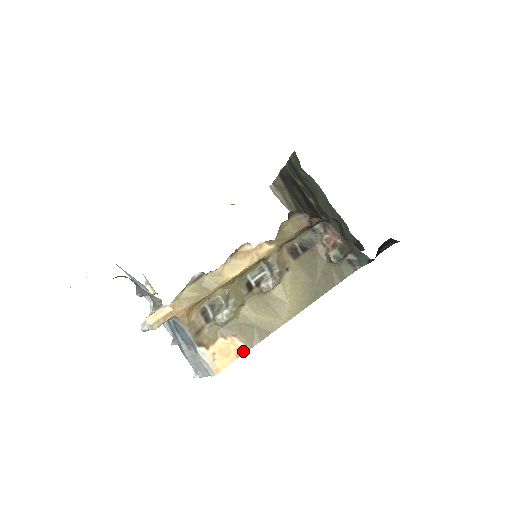
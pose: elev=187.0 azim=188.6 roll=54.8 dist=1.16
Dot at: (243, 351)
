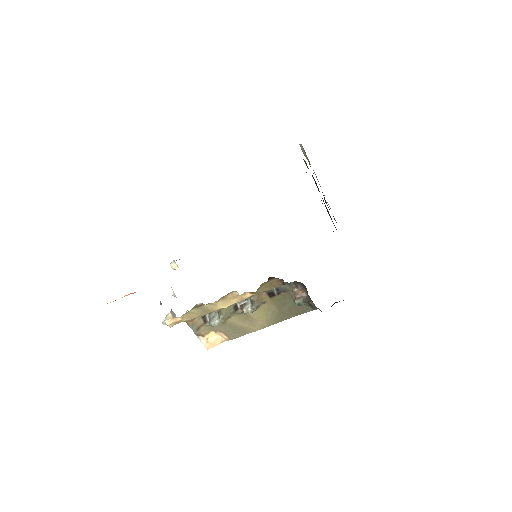
Dot at: (226, 340)
